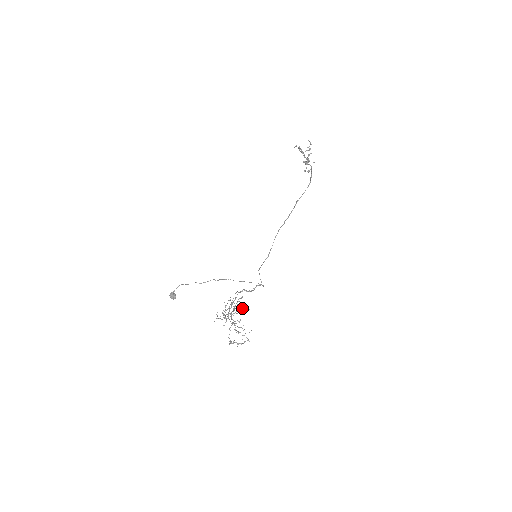
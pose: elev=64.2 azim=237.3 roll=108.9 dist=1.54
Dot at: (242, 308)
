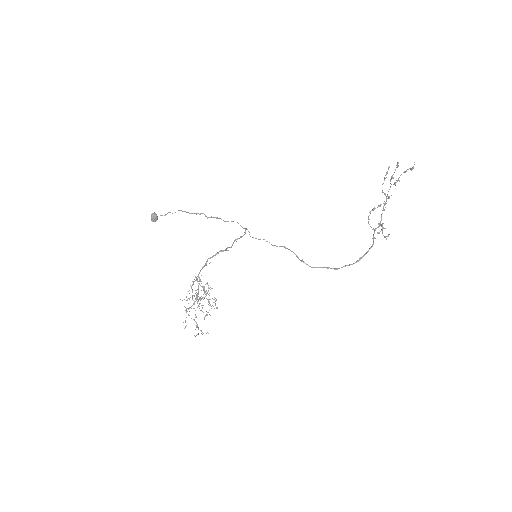
Dot at: occluded
